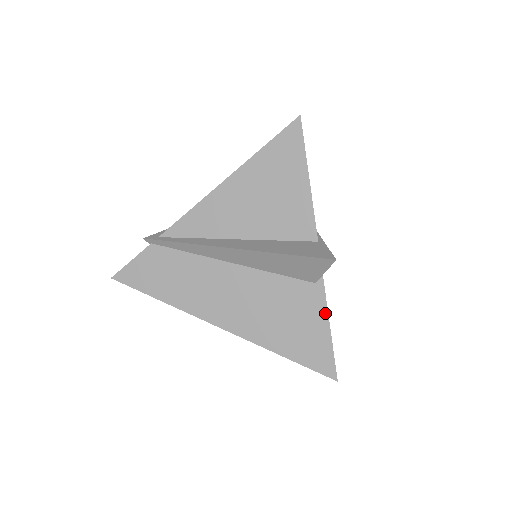
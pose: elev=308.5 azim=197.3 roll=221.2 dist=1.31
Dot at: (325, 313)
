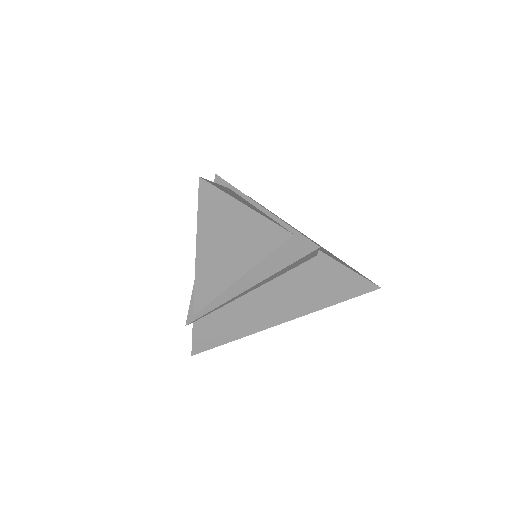
Dot at: (339, 265)
